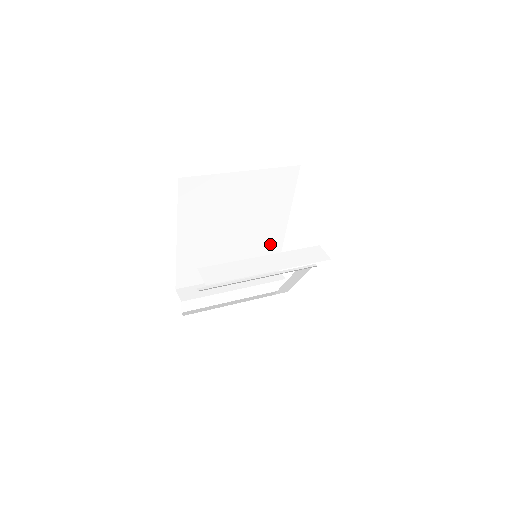
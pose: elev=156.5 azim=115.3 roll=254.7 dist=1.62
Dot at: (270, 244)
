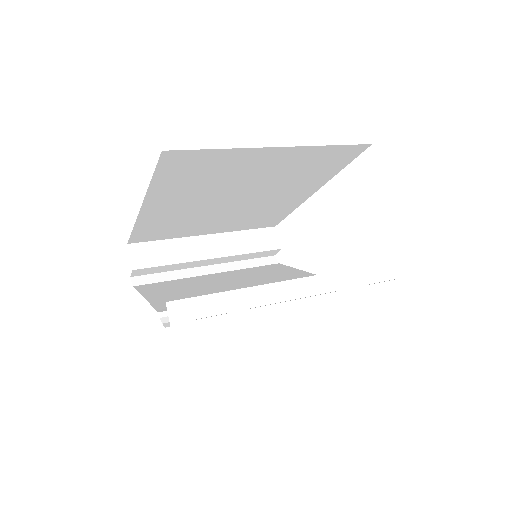
Dot at: (277, 210)
